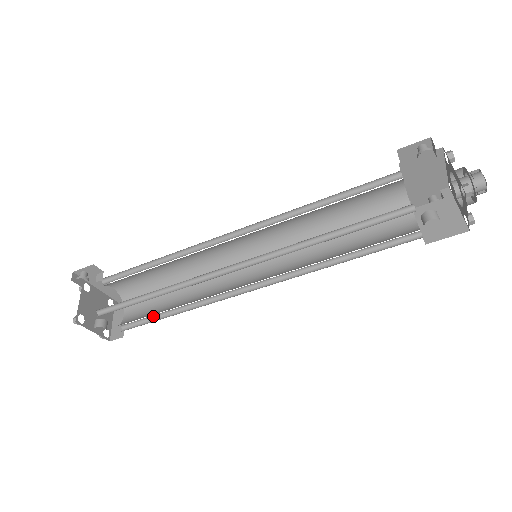
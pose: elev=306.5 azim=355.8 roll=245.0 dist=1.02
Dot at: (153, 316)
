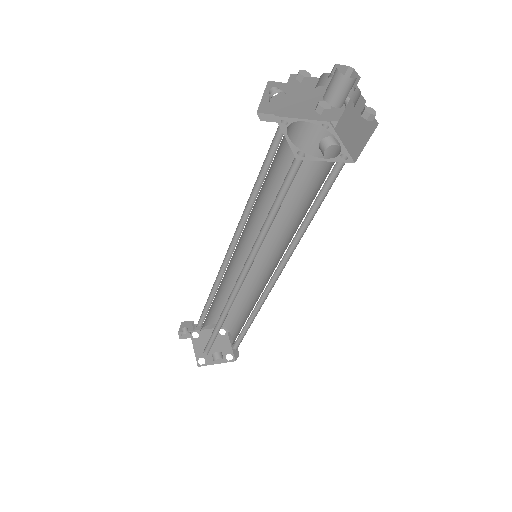
Dot at: (242, 332)
